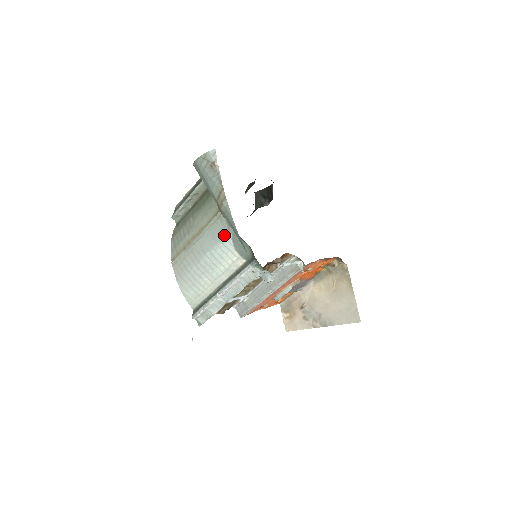
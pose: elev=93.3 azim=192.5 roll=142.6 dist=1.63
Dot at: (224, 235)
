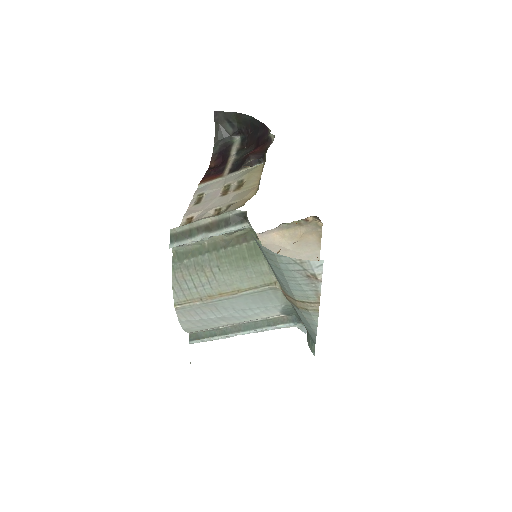
Dot at: (273, 303)
